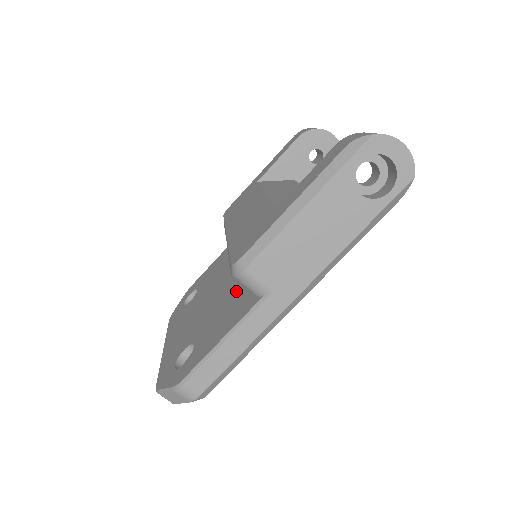
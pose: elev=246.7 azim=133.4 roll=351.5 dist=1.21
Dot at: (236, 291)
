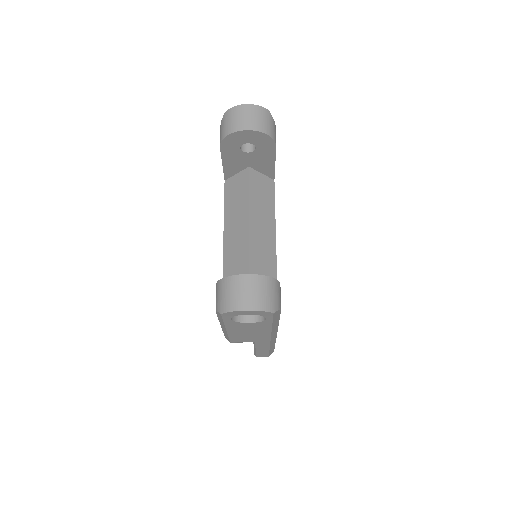
Dot at: occluded
